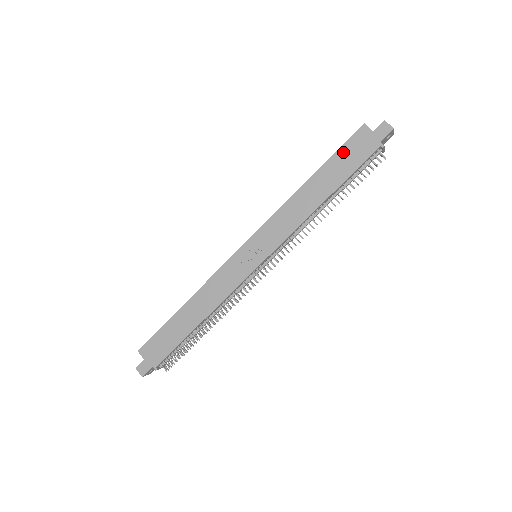
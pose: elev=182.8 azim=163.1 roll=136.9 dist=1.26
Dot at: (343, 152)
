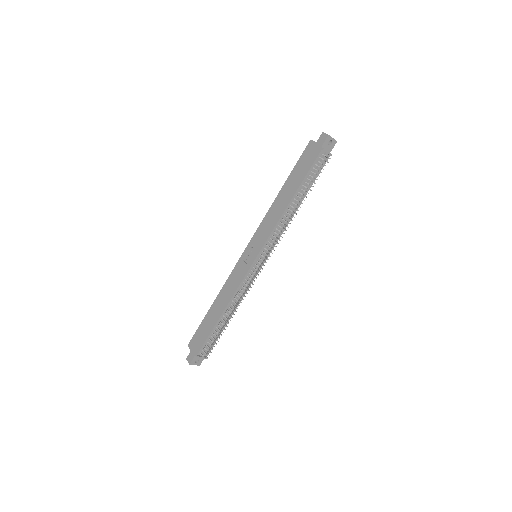
Dot at: (300, 163)
